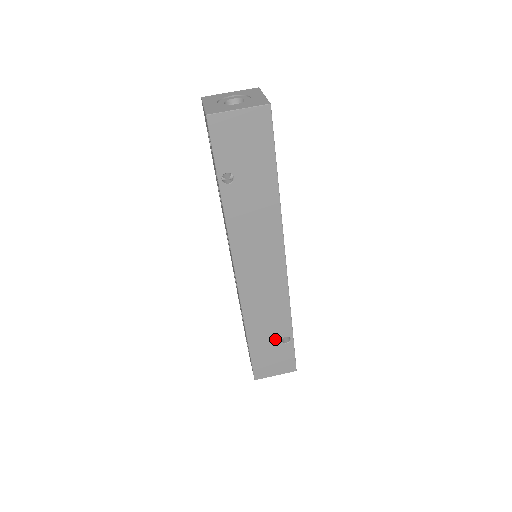
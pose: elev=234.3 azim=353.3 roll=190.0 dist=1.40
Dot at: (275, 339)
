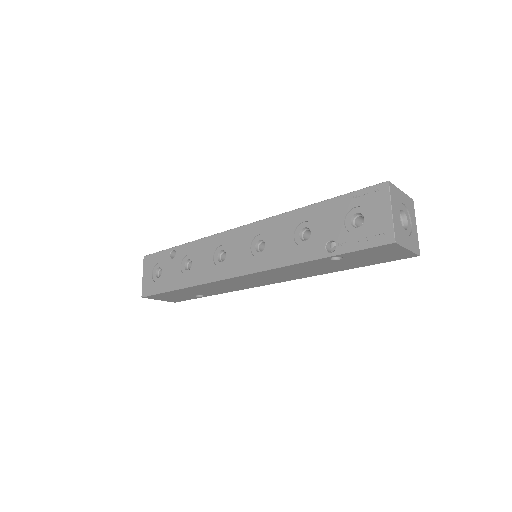
Dot at: (195, 294)
